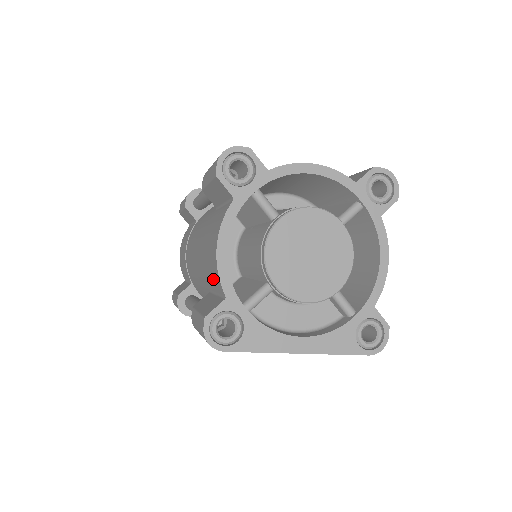
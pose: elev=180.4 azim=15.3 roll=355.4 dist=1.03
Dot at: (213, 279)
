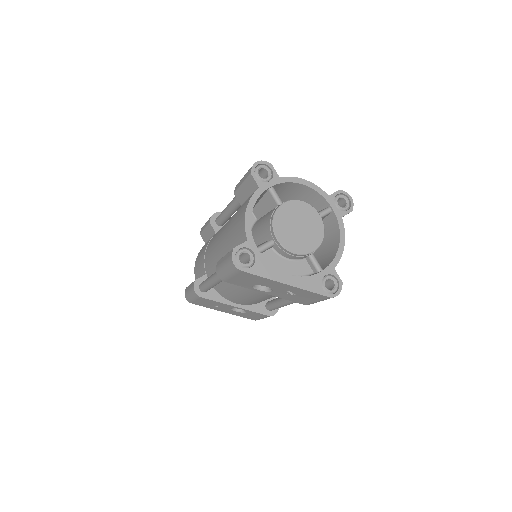
Dot at: (238, 236)
